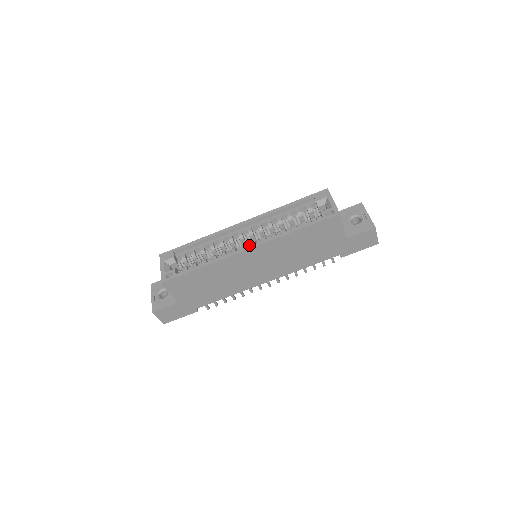
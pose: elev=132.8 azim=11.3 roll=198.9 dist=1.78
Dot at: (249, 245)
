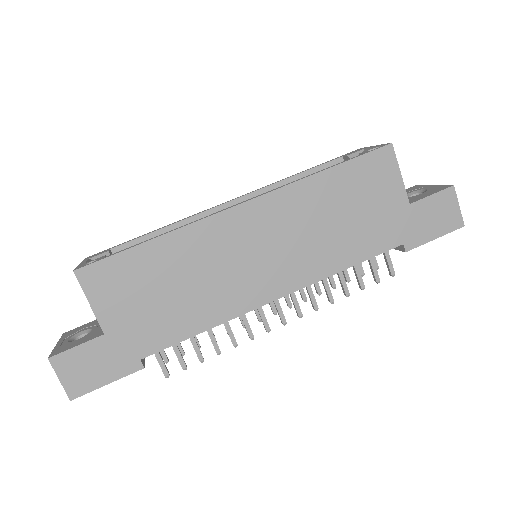
Dot at: occluded
